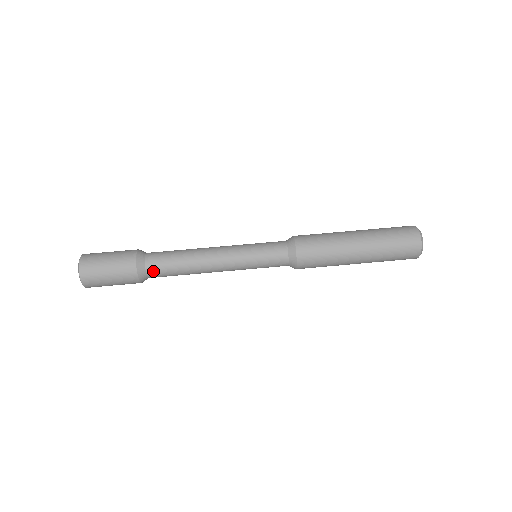
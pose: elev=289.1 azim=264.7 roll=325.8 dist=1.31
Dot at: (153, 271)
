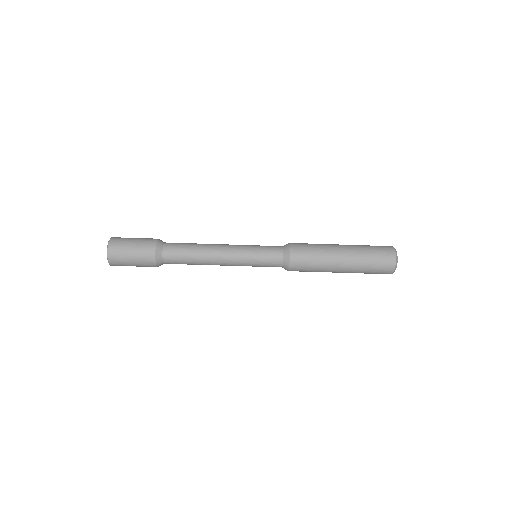
Dot at: (169, 263)
